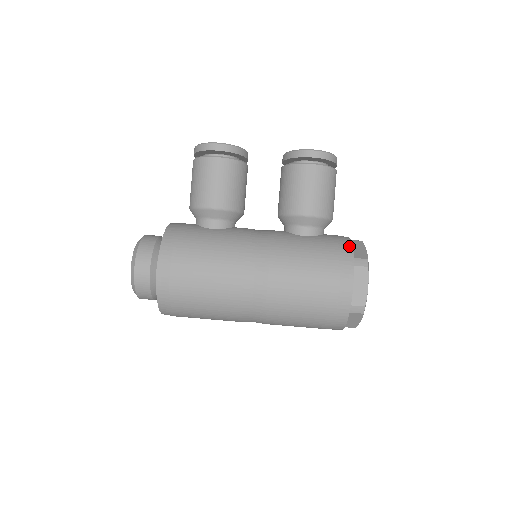
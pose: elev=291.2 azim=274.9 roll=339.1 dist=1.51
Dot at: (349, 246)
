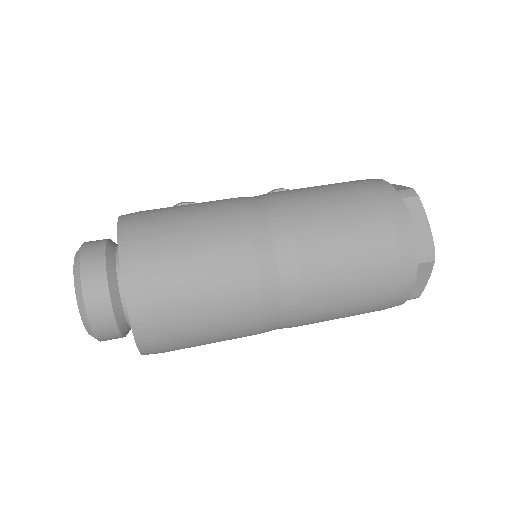
Dot at: occluded
